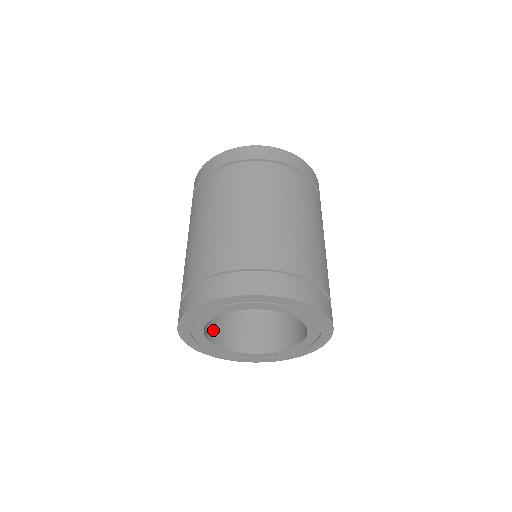
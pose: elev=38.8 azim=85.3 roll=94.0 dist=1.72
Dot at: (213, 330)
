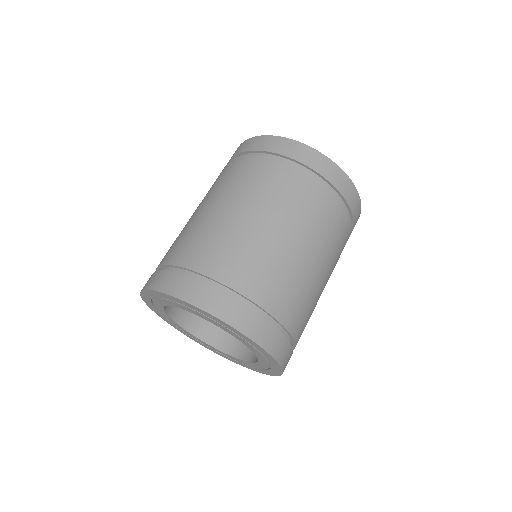
Dot at: occluded
